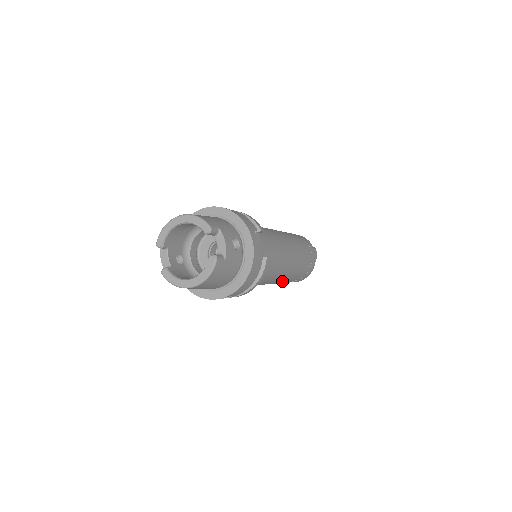
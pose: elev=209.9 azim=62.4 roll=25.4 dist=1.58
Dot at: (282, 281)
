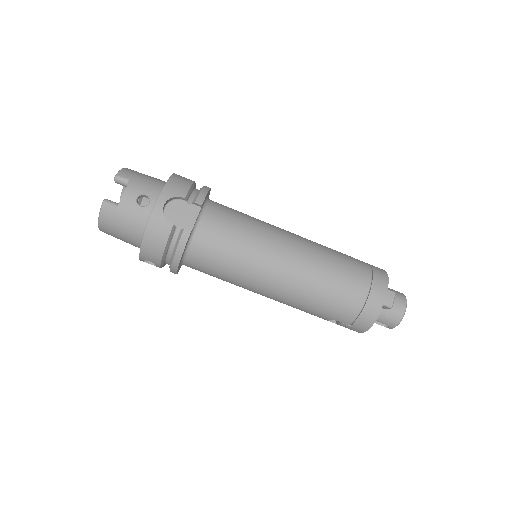
Dot at: (292, 303)
